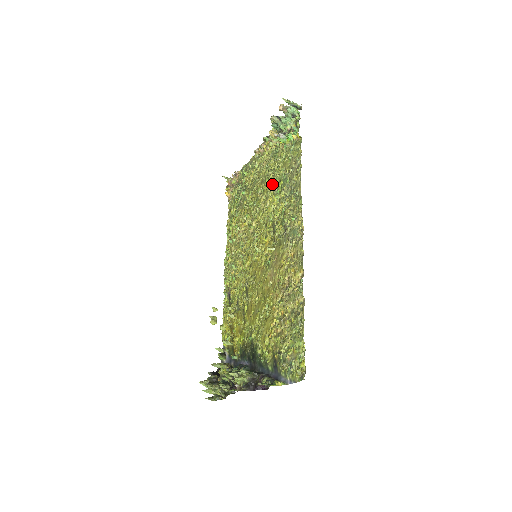
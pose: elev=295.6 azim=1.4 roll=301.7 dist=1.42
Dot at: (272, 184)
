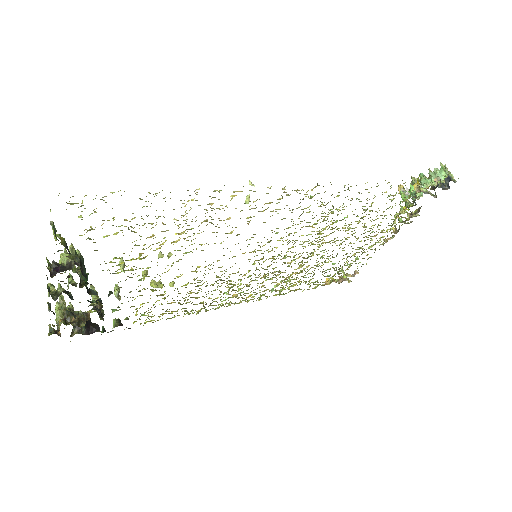
Dot at: (351, 224)
